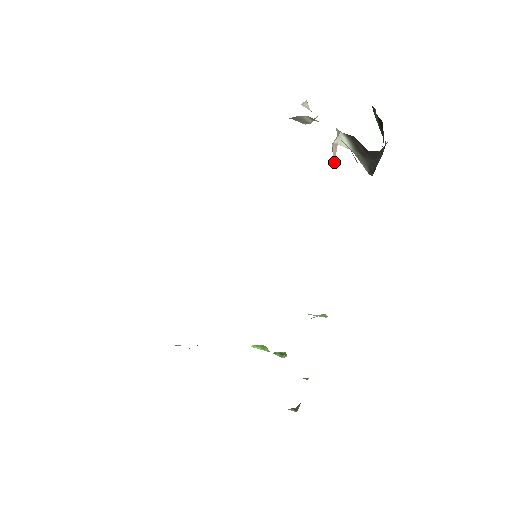
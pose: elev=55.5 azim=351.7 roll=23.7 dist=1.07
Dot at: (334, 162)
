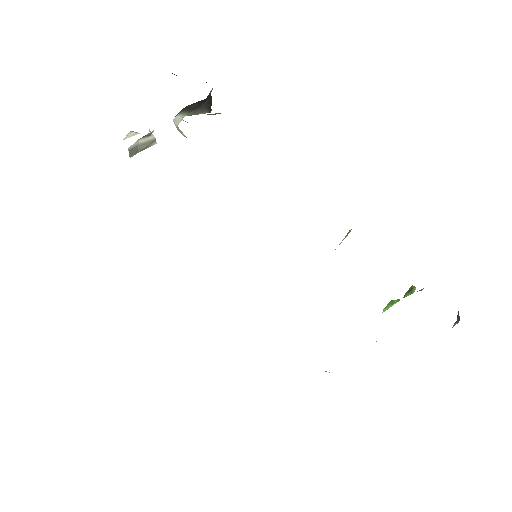
Dot at: occluded
